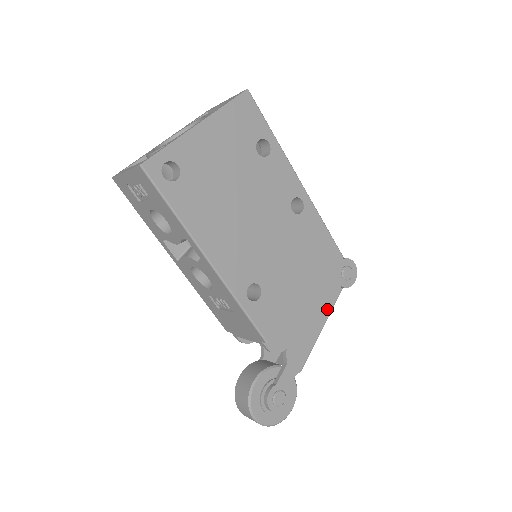
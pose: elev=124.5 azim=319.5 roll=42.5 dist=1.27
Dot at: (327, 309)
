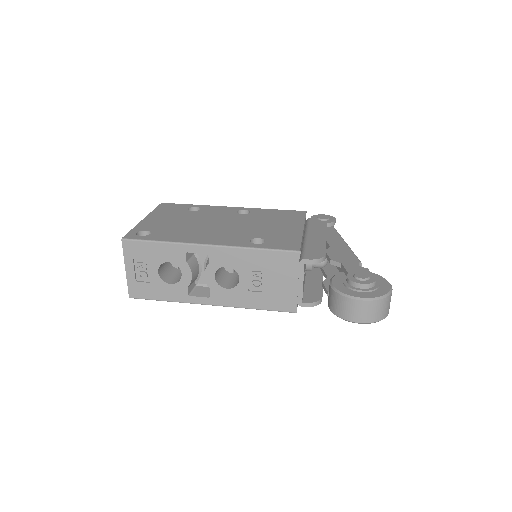
Dot at: (335, 236)
